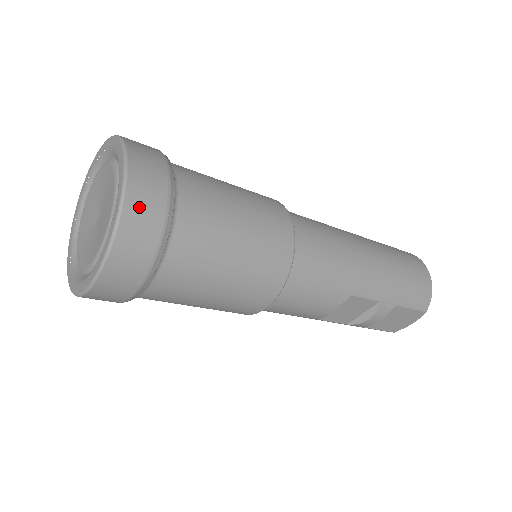
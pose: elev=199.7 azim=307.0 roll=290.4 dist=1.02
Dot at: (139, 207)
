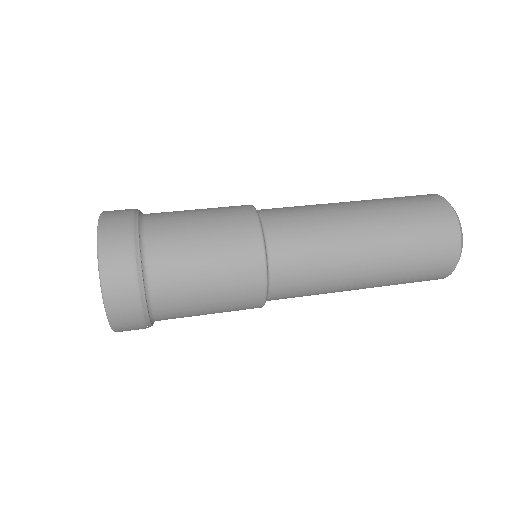
Dot at: (124, 327)
